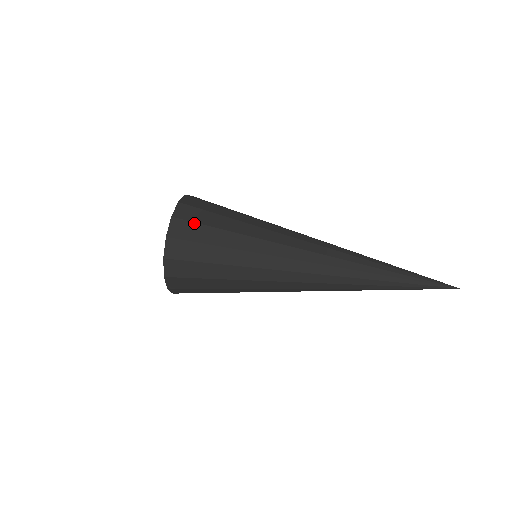
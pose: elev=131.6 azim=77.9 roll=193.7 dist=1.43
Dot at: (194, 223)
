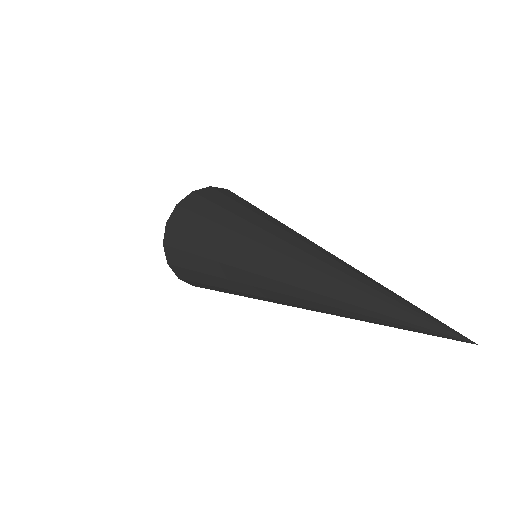
Dot at: (180, 229)
